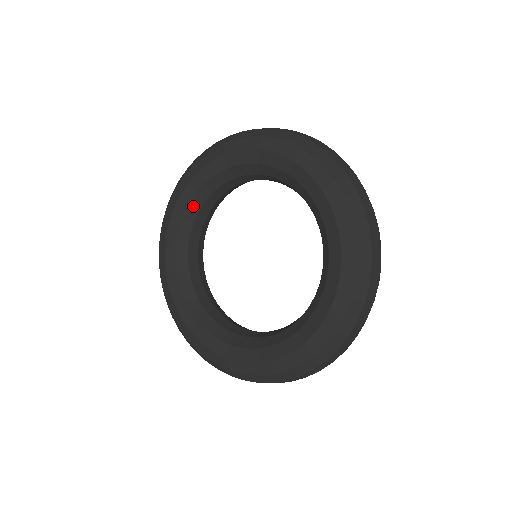
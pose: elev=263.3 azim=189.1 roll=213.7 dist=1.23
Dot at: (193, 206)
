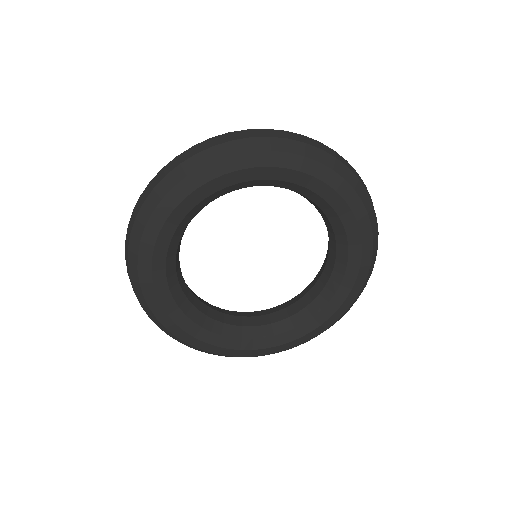
Dot at: (194, 211)
